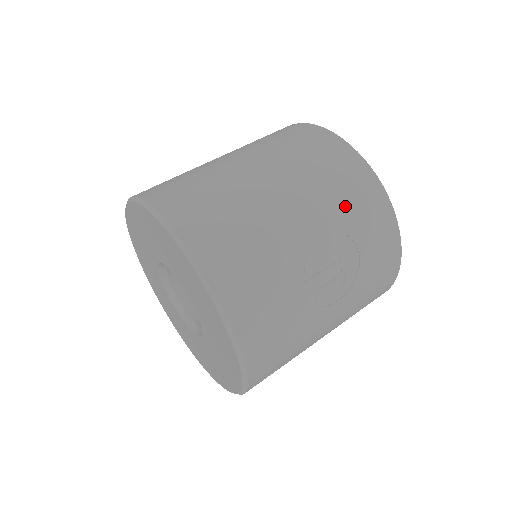
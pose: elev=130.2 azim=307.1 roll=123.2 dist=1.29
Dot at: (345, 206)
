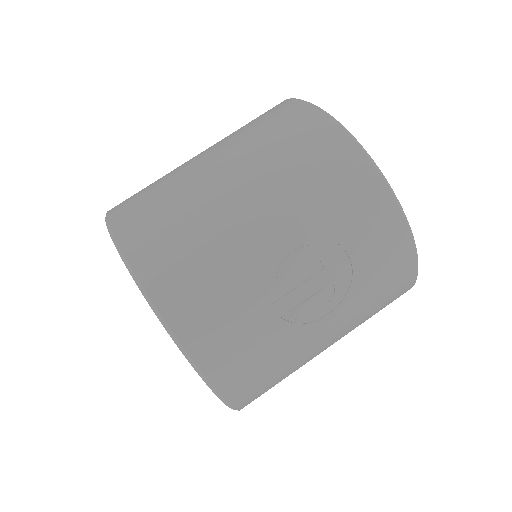
Dot at: (326, 204)
